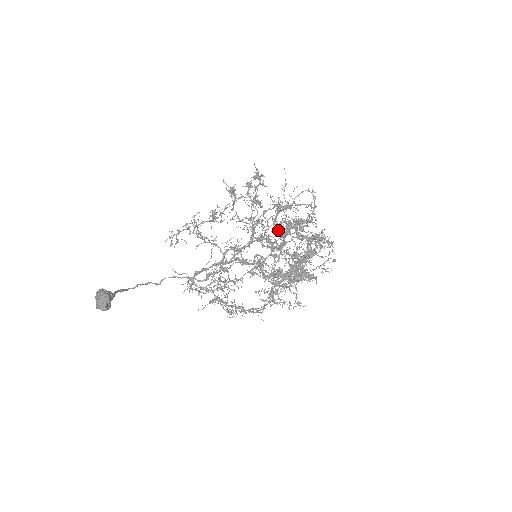
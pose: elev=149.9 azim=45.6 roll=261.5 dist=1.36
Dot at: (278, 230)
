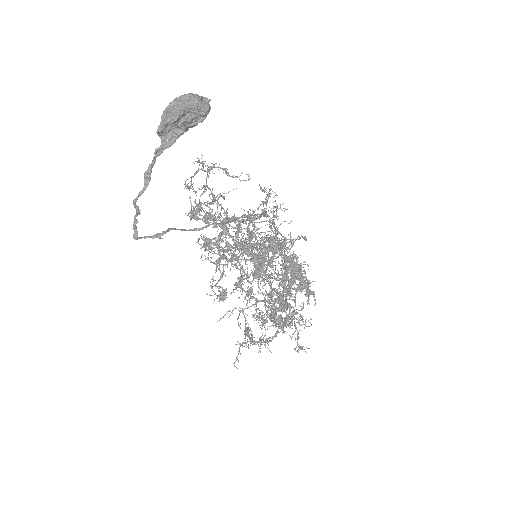
Dot at: (272, 228)
